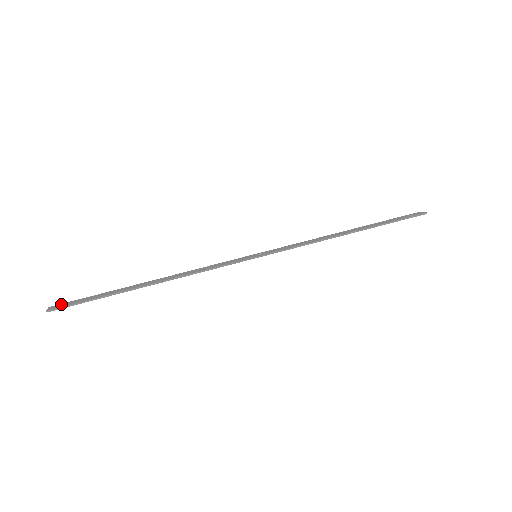
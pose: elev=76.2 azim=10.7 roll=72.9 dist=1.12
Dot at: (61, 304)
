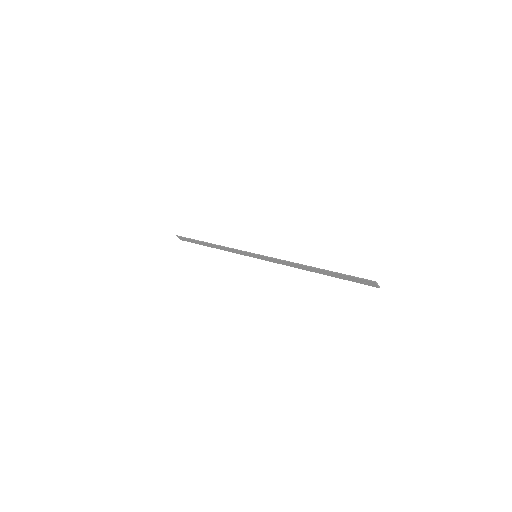
Dot at: occluded
